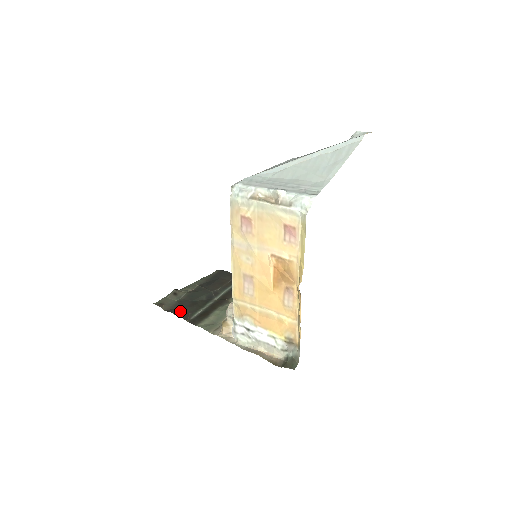
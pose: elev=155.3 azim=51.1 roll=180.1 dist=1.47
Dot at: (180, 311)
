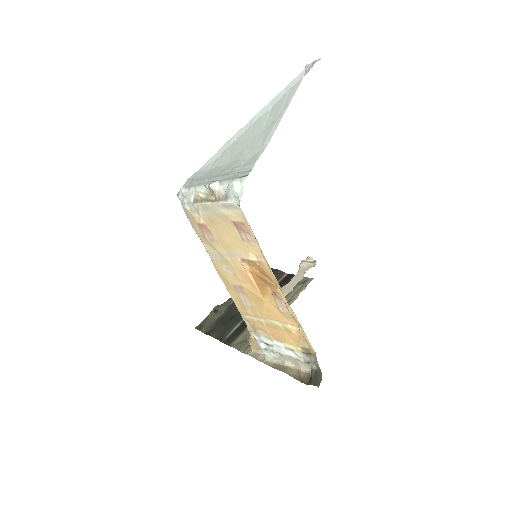
Dot at: (217, 331)
